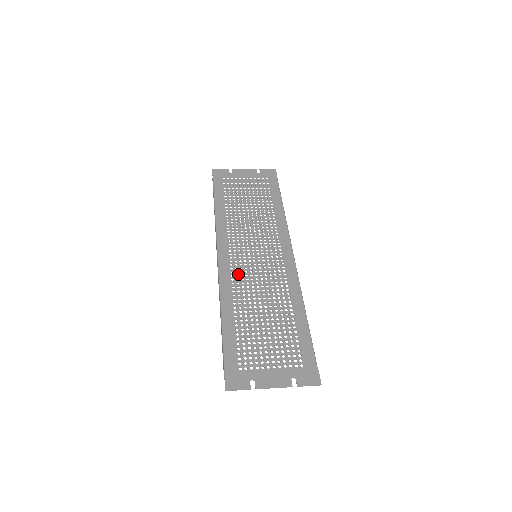
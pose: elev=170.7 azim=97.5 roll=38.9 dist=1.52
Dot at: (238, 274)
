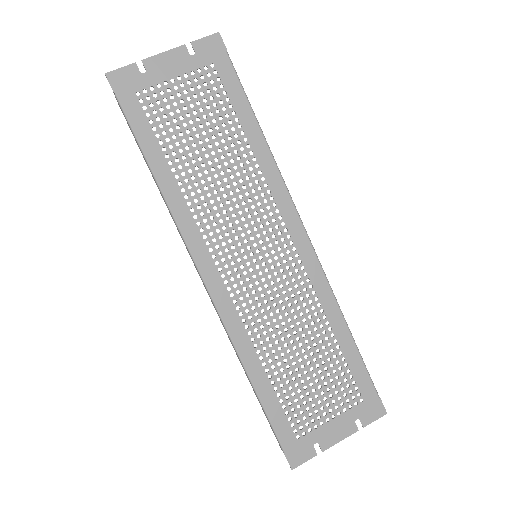
Dot at: (244, 302)
